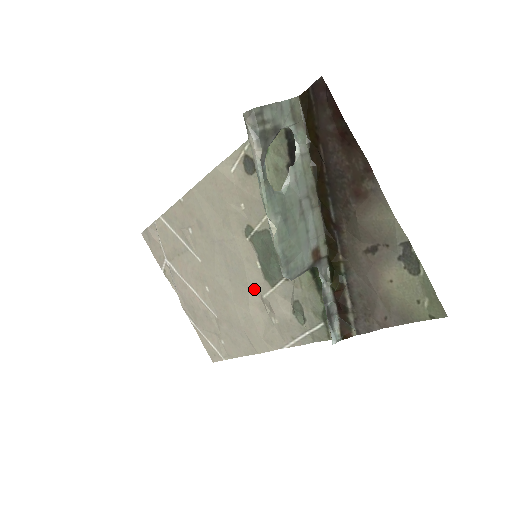
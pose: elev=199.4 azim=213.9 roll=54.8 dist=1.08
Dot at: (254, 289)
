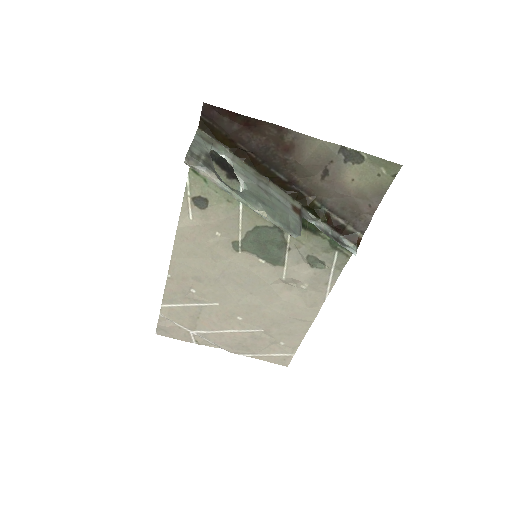
Dot at: (273, 281)
